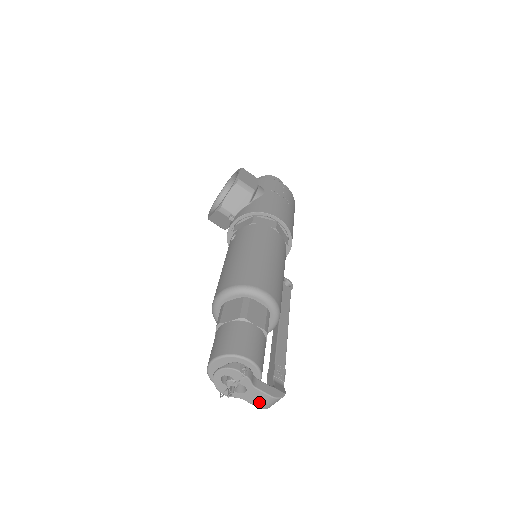
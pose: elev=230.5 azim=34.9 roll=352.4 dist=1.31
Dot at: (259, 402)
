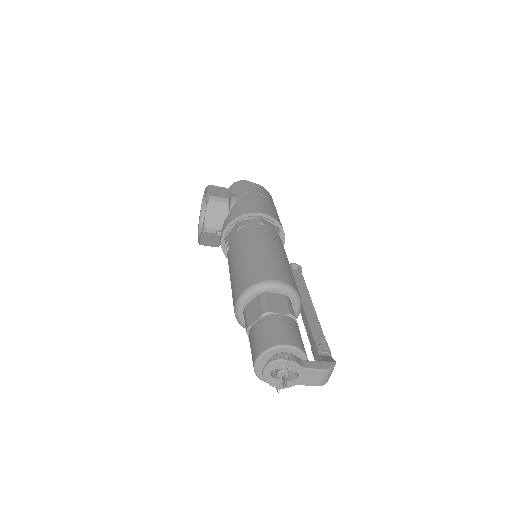
Dot at: (315, 381)
